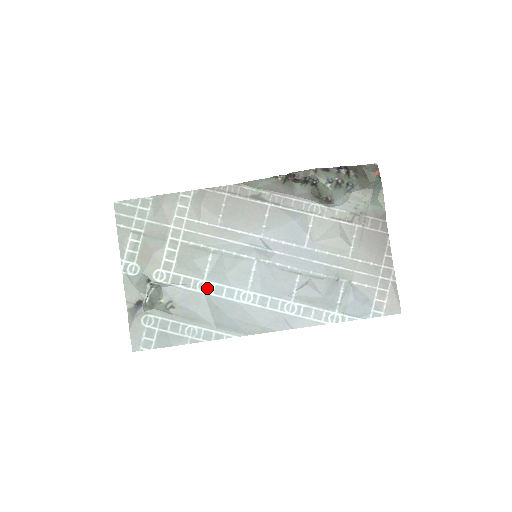
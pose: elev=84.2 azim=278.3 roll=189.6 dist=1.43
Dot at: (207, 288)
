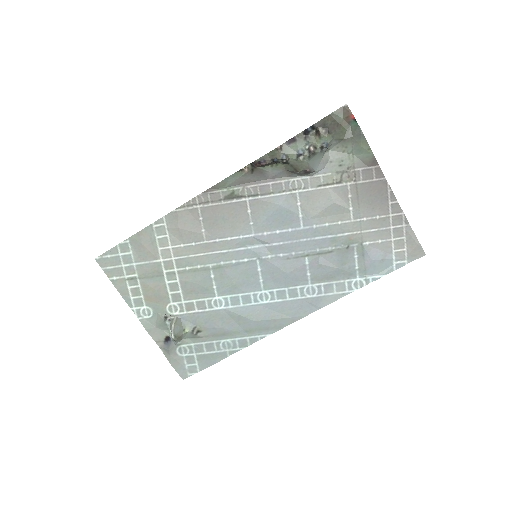
Dot at: (223, 303)
